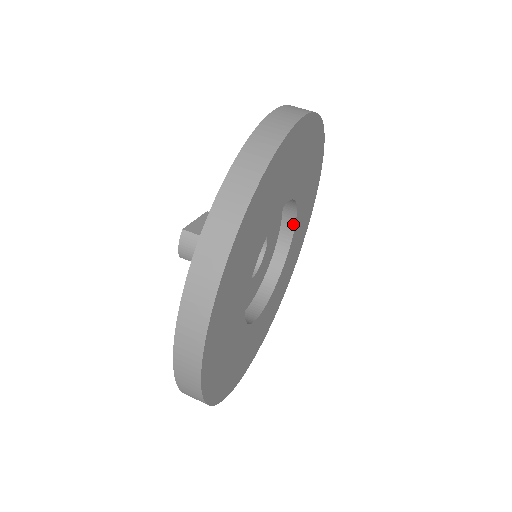
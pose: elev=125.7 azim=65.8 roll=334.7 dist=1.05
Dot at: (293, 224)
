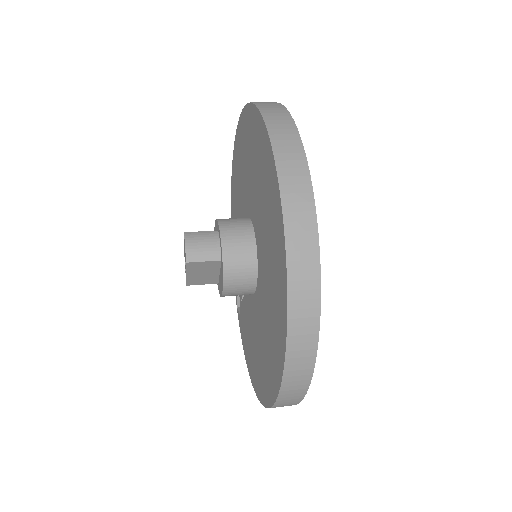
Dot at: occluded
